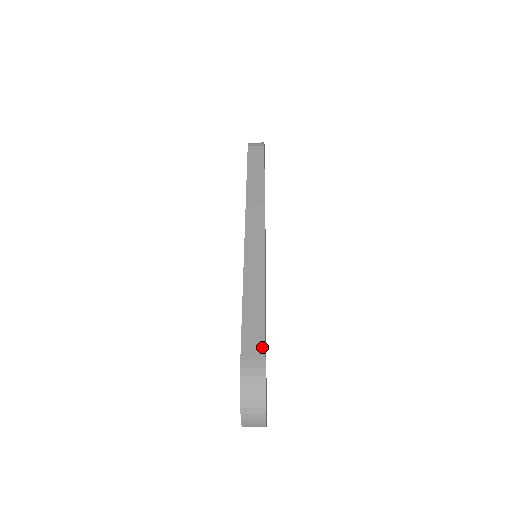
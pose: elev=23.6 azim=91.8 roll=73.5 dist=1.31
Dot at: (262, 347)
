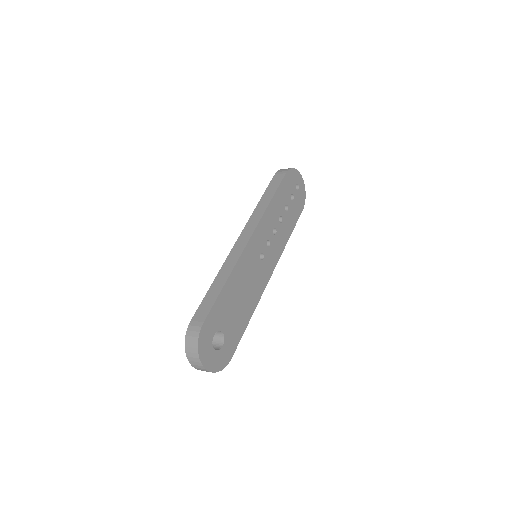
Dot at: (206, 314)
